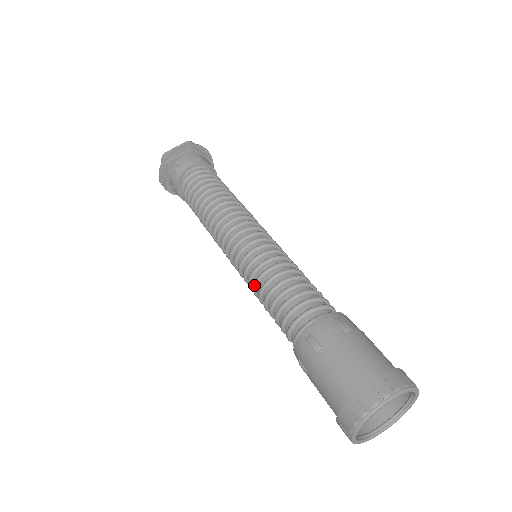
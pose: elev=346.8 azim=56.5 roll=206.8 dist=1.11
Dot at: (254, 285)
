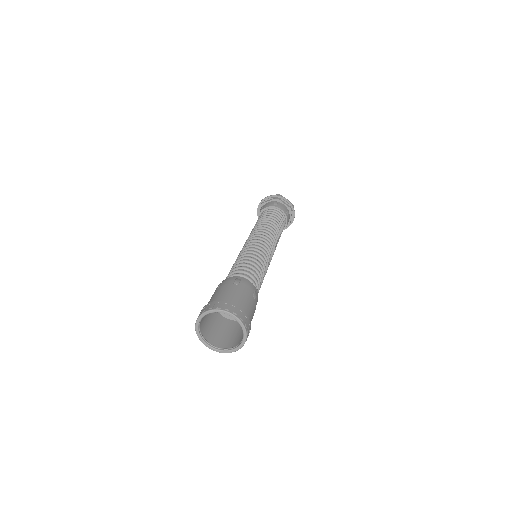
Dot at: occluded
